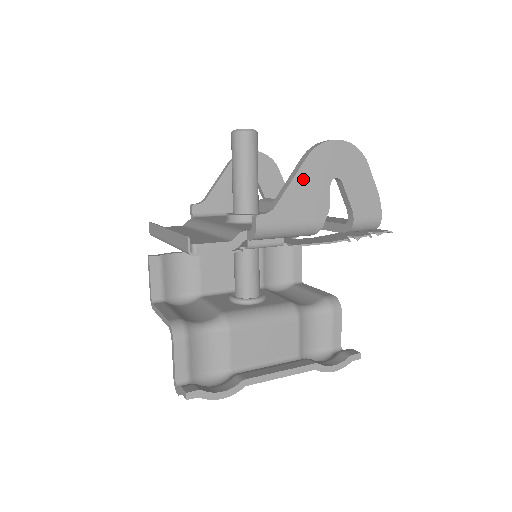
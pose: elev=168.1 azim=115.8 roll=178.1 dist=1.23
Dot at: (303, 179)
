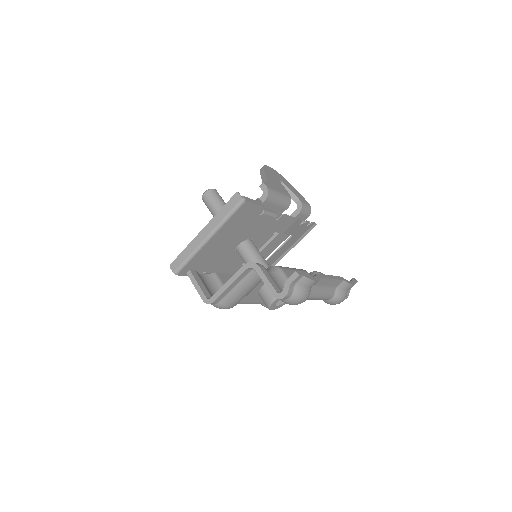
Dot at: (269, 175)
